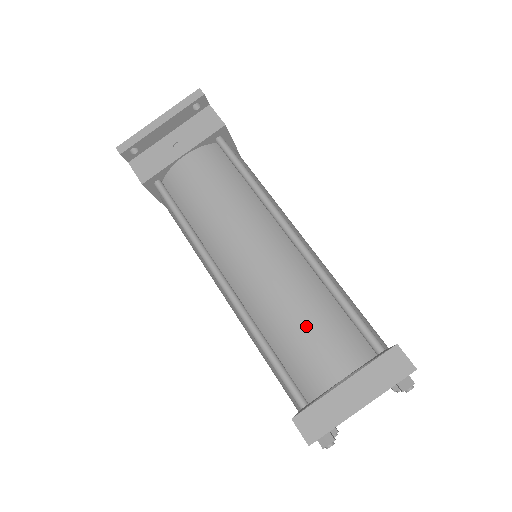
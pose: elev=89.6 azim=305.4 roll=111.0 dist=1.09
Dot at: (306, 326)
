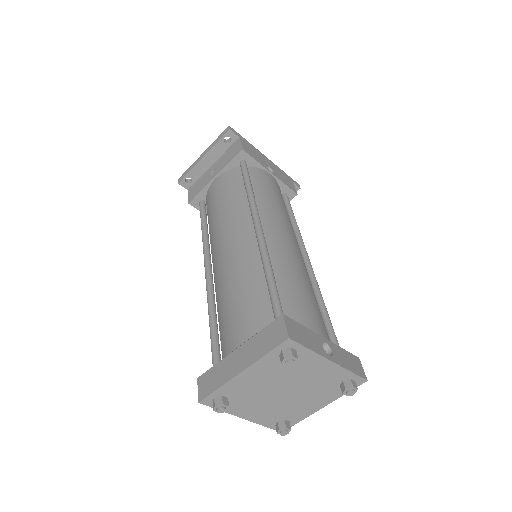
Dot at: (233, 300)
